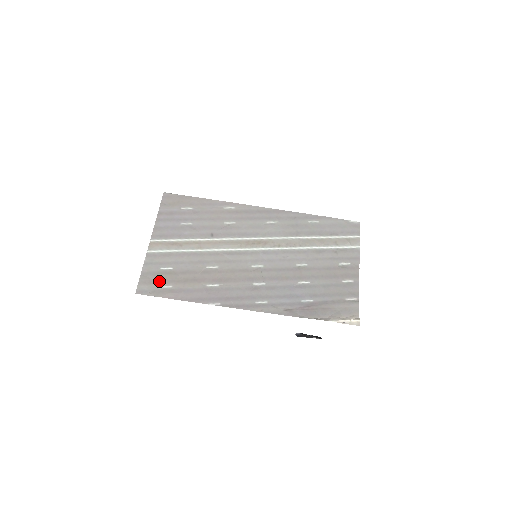
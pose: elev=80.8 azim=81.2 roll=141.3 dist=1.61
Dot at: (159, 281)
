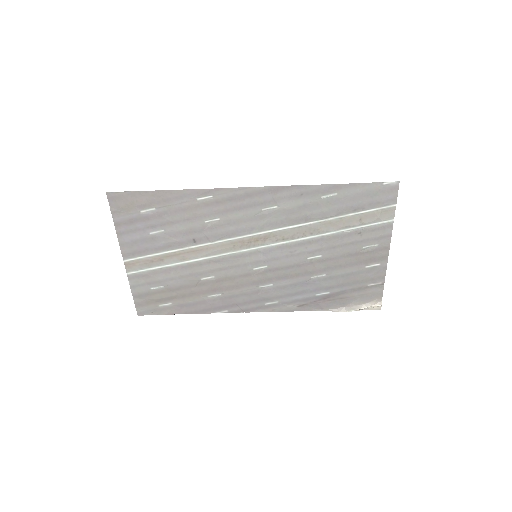
Dot at: (155, 301)
